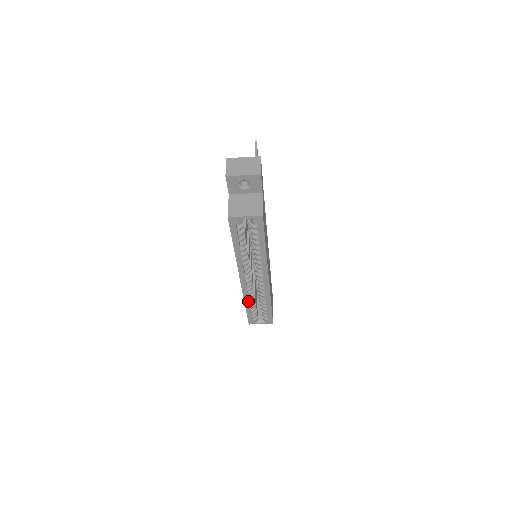
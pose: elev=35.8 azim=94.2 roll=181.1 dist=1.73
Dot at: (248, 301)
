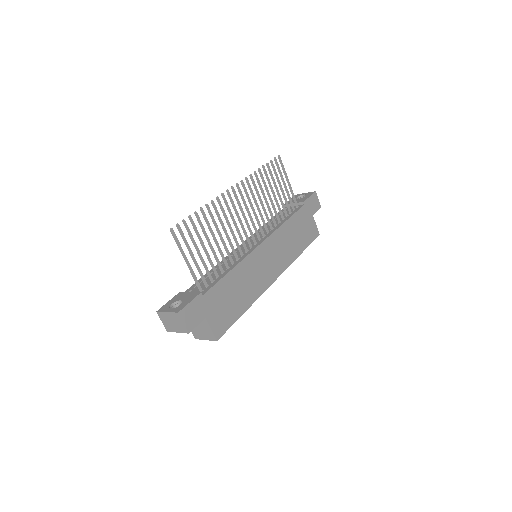
Dot at: occluded
